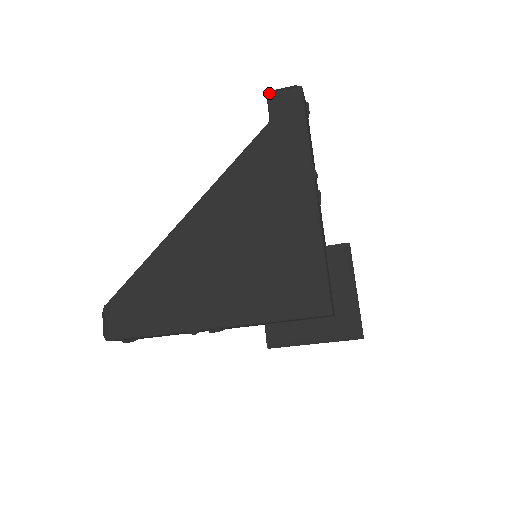
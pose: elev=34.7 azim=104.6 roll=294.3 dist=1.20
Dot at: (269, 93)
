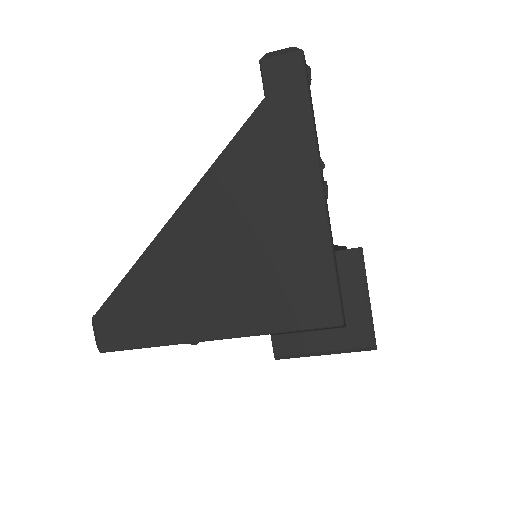
Dot at: (262, 59)
